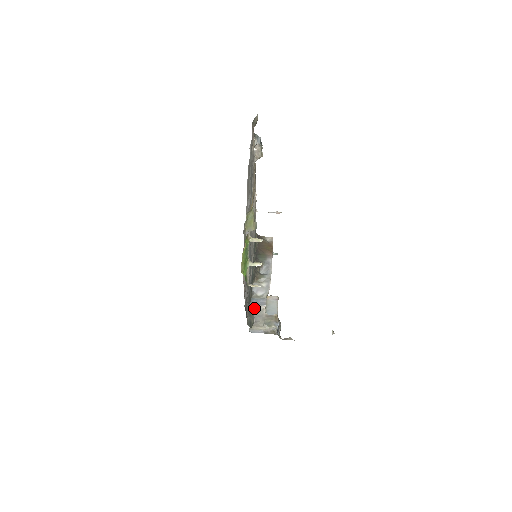
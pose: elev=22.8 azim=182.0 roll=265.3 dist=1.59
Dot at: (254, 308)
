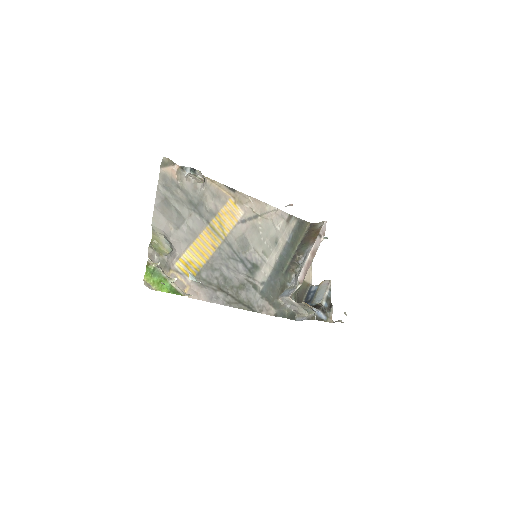
Dot at: (282, 300)
